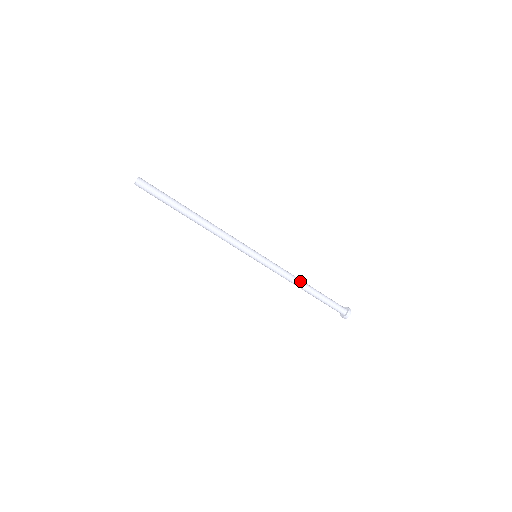
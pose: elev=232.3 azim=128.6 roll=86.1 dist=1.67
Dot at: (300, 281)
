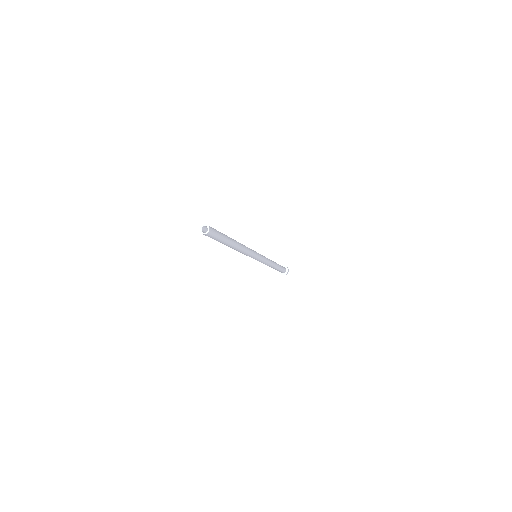
Dot at: (271, 266)
